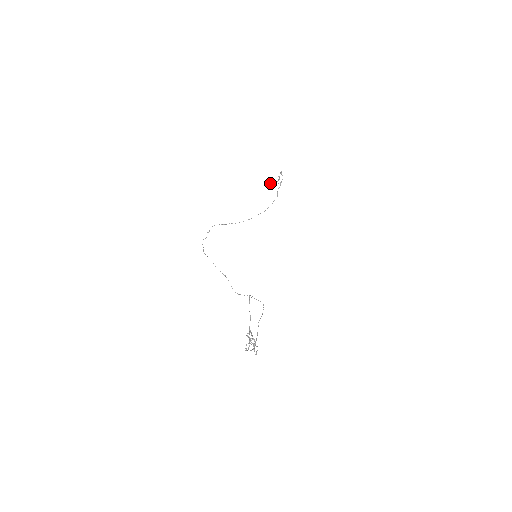
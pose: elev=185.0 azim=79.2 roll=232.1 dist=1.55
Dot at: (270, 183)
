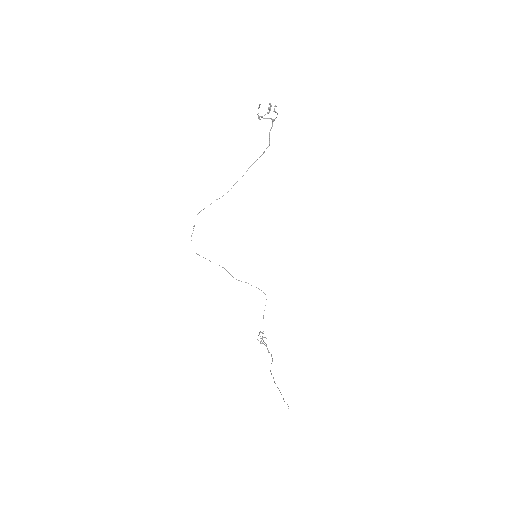
Dot at: (258, 118)
